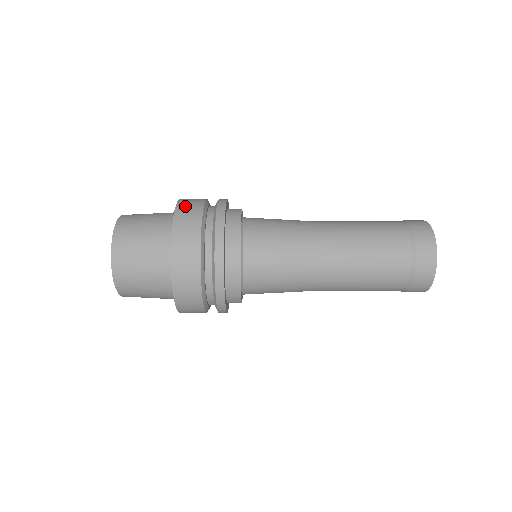
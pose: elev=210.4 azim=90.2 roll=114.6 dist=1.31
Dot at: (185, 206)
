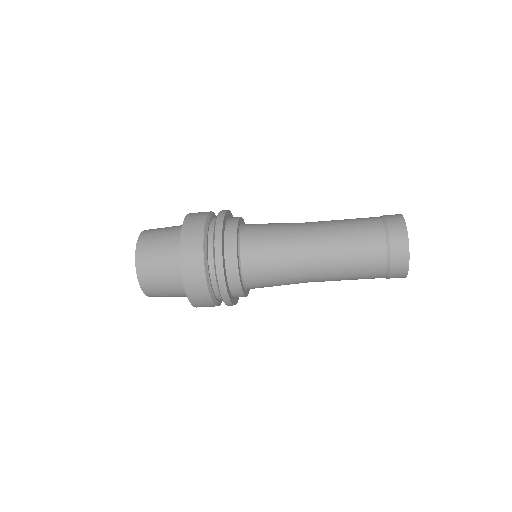
Dot at: (195, 213)
